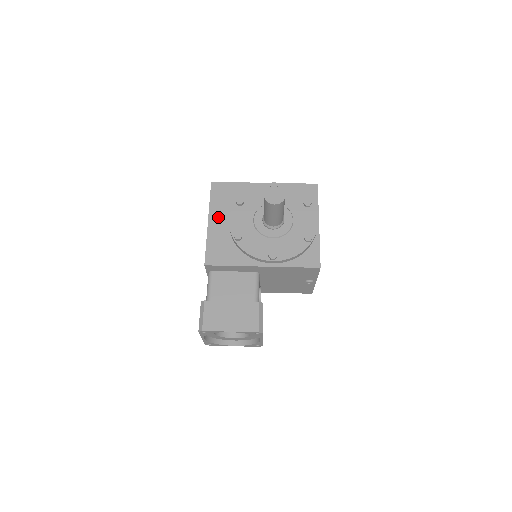
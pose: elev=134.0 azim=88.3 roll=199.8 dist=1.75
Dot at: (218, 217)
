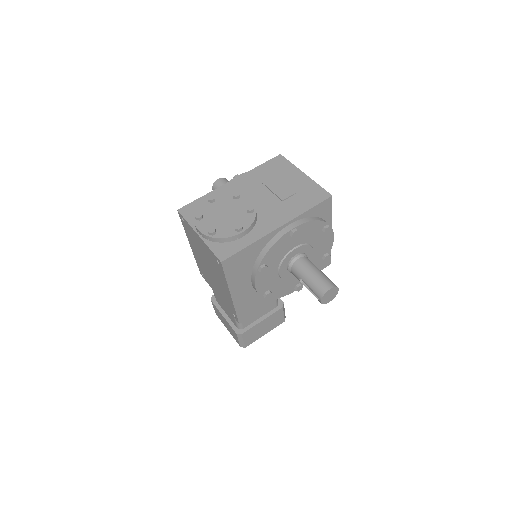
Dot at: (240, 287)
